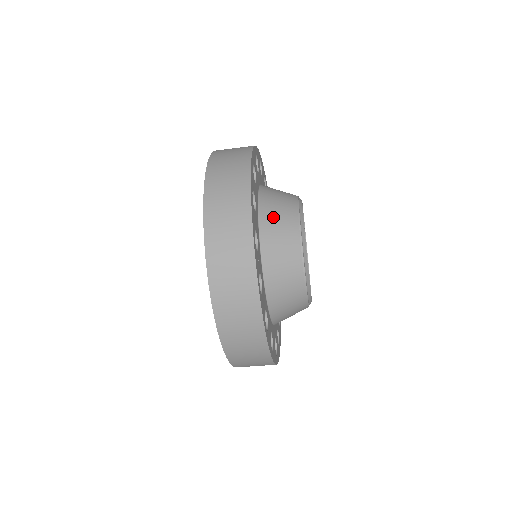
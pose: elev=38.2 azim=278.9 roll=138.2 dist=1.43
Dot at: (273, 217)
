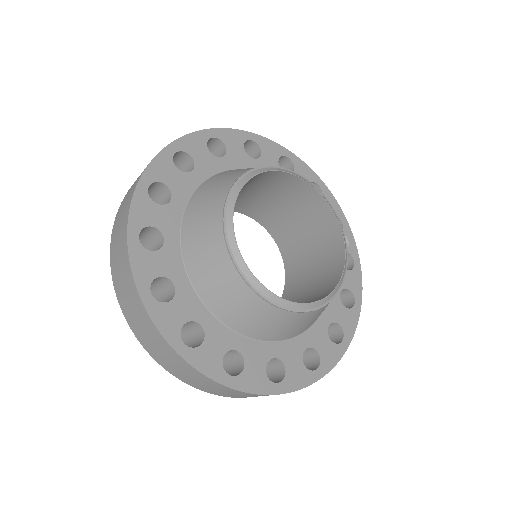
Dot at: (200, 205)
